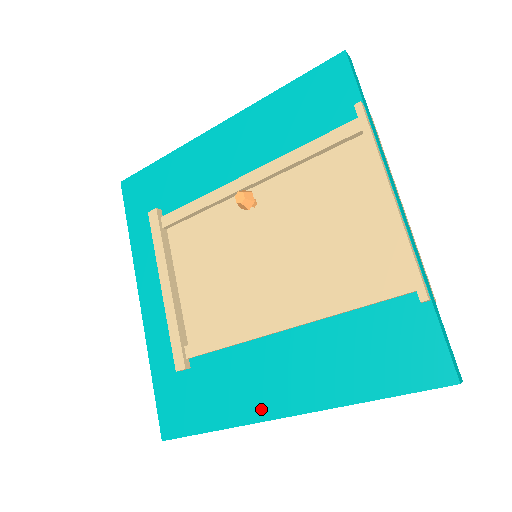
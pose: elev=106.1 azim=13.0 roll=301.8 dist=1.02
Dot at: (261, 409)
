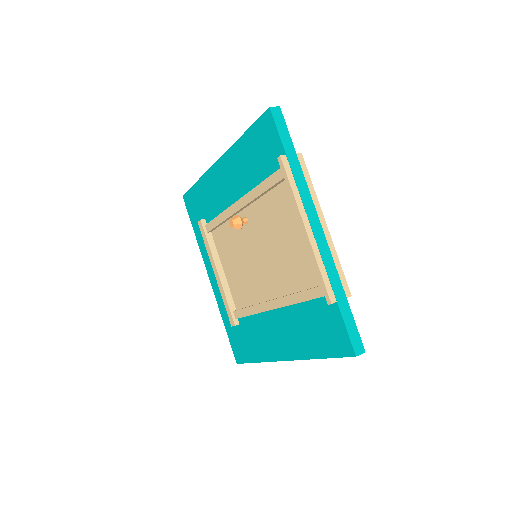
Dot at: (273, 354)
